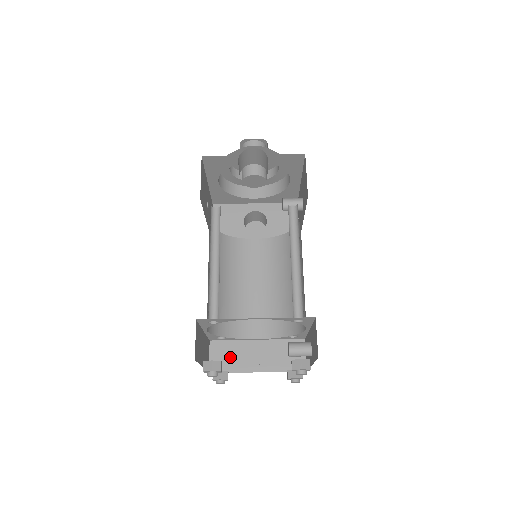
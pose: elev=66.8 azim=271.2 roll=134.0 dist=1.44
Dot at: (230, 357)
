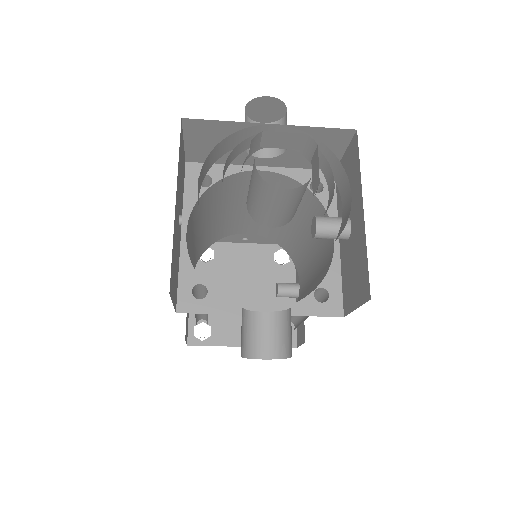
Dot at: occluded
